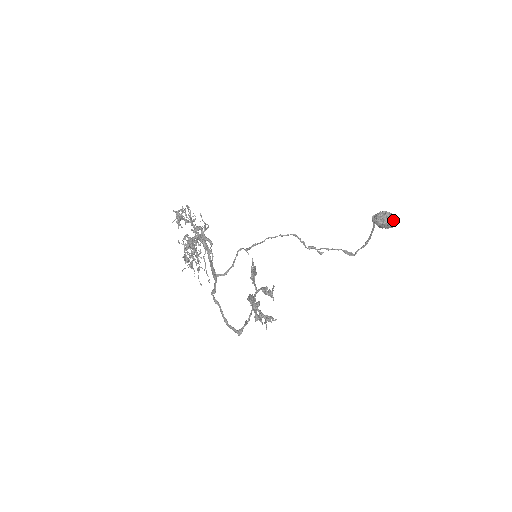
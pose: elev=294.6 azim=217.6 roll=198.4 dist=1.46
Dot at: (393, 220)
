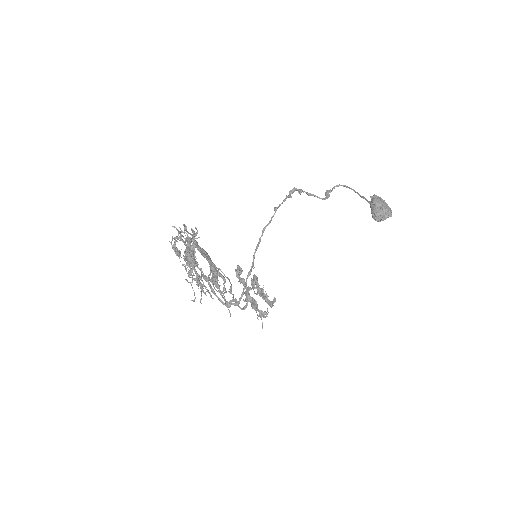
Dot at: occluded
